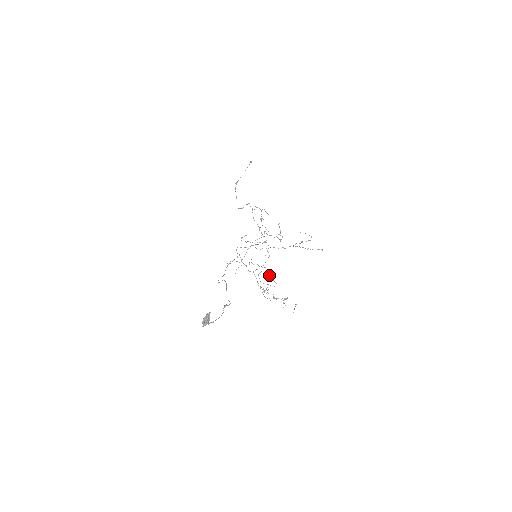
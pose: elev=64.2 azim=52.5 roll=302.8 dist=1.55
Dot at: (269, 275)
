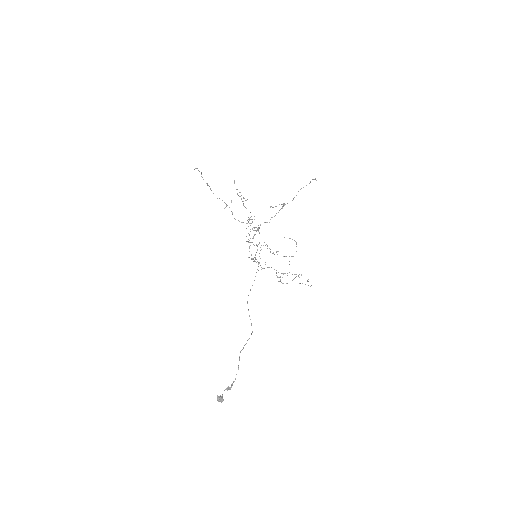
Dot at: (290, 238)
